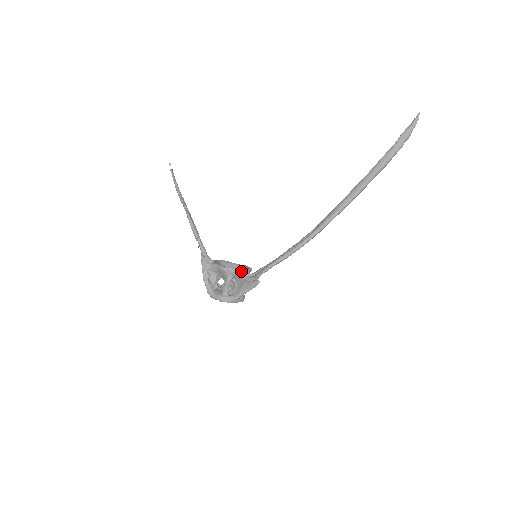
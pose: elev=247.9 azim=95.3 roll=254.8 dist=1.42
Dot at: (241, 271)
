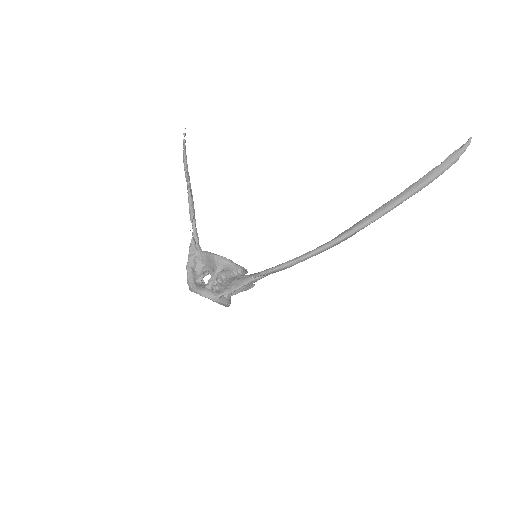
Dot at: (234, 264)
